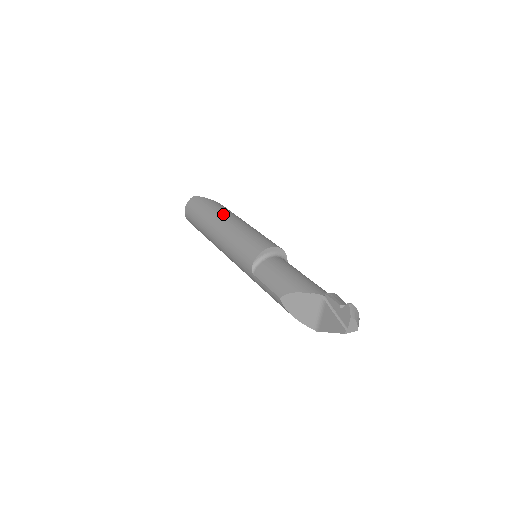
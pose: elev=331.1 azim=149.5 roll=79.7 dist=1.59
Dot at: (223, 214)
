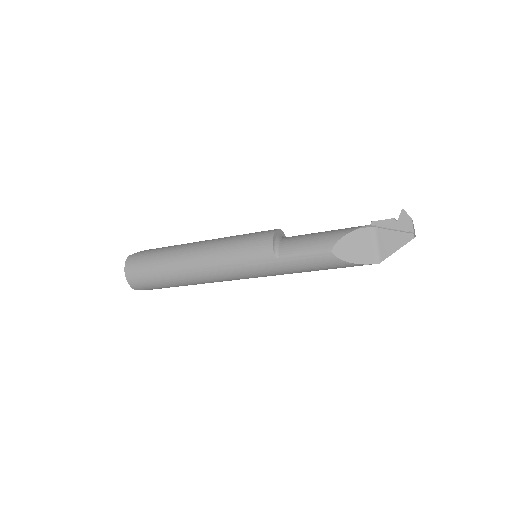
Dot at: (188, 244)
